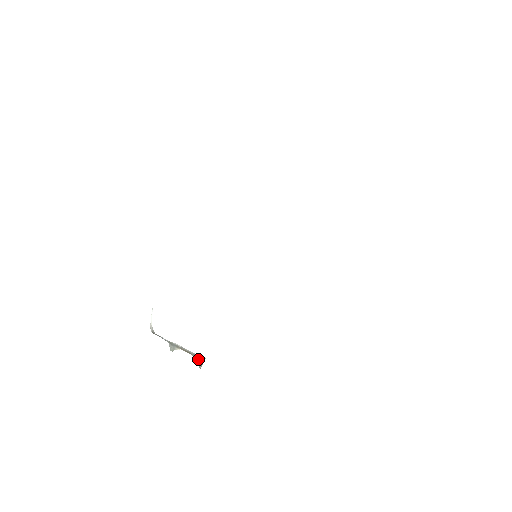
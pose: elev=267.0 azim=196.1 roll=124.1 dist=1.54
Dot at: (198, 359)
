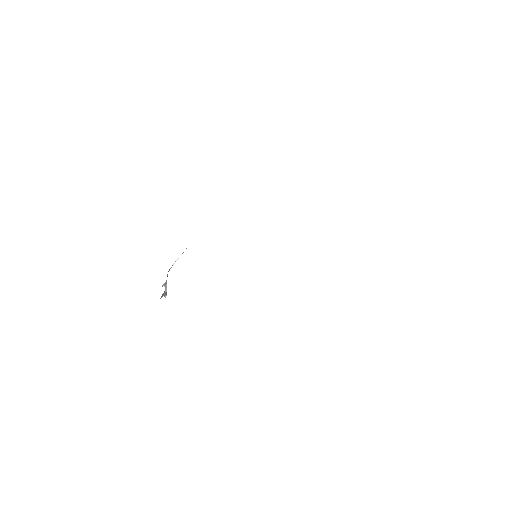
Dot at: (163, 295)
